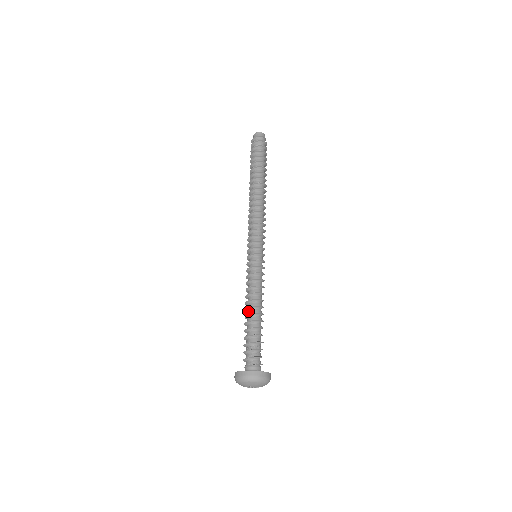
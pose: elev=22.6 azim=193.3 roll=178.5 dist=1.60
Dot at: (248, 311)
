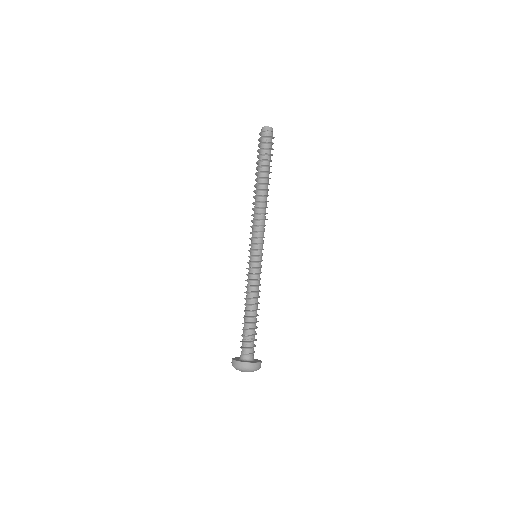
Dot at: occluded
